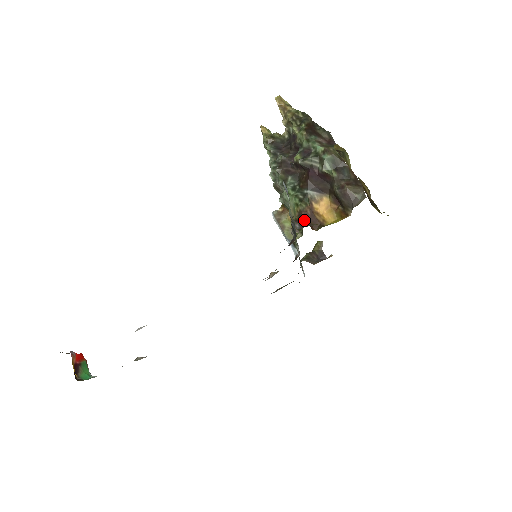
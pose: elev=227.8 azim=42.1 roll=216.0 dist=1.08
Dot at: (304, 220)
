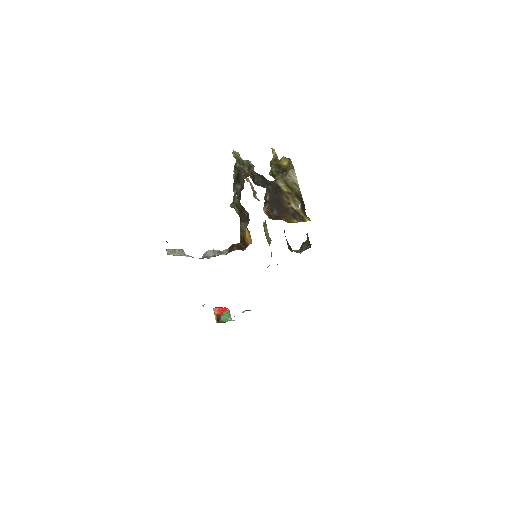
Dot at: (232, 247)
